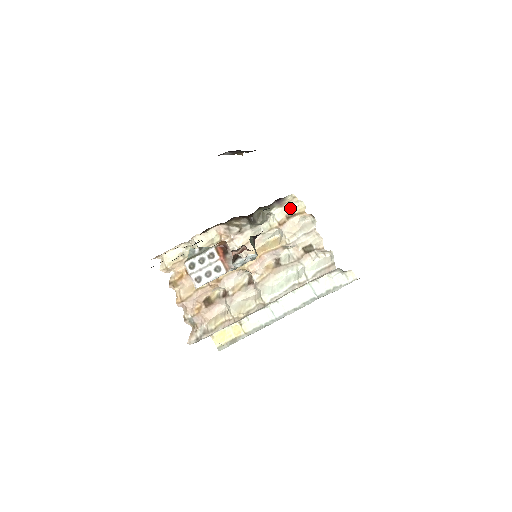
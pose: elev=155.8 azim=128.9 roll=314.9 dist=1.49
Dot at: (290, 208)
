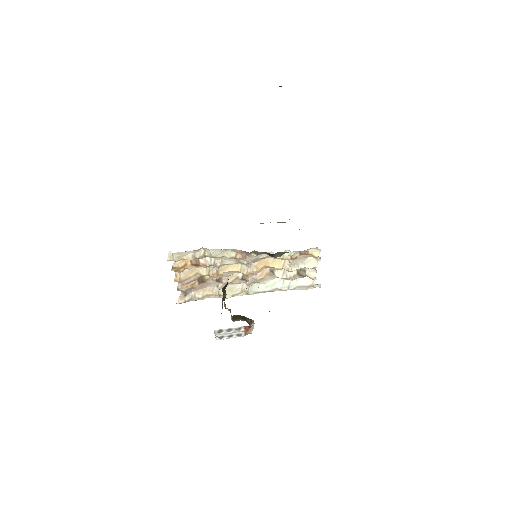
Dot at: (307, 249)
